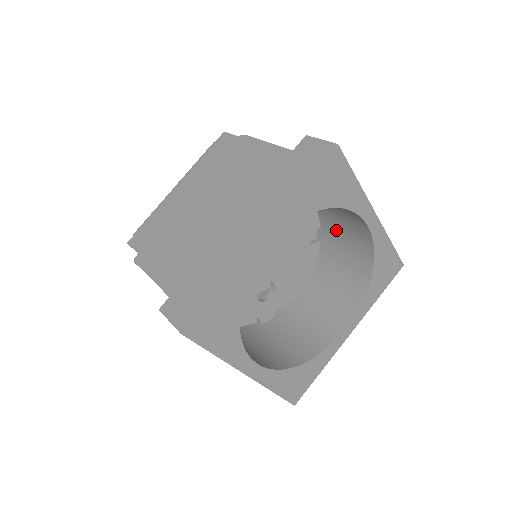
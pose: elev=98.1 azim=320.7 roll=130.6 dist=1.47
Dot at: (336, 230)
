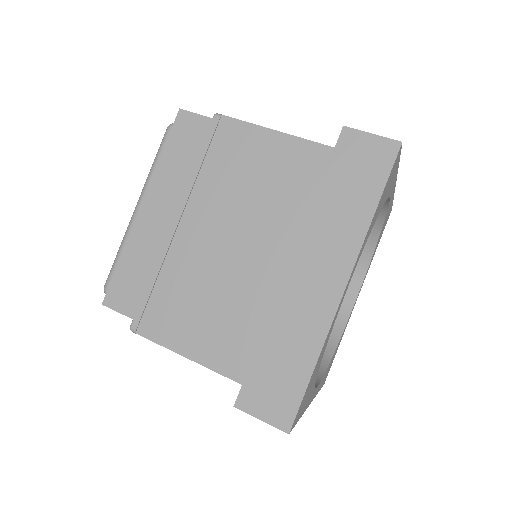
Dot at: occluded
